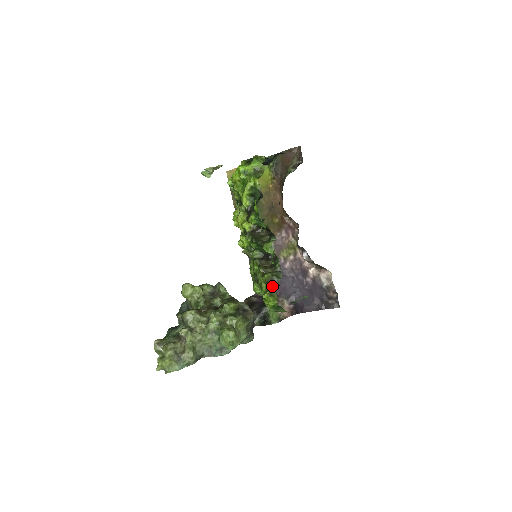
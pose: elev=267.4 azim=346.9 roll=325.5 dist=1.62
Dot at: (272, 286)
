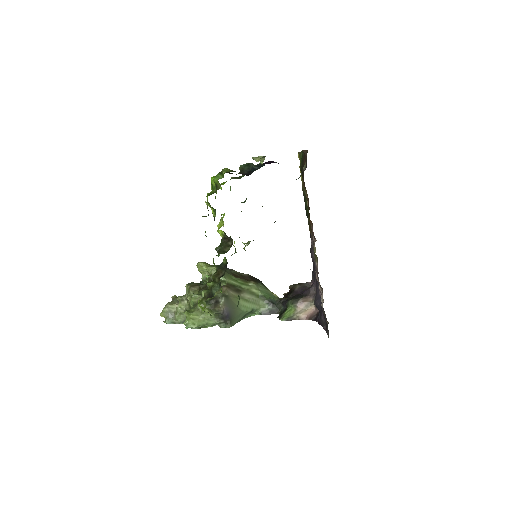
Dot at: (207, 295)
